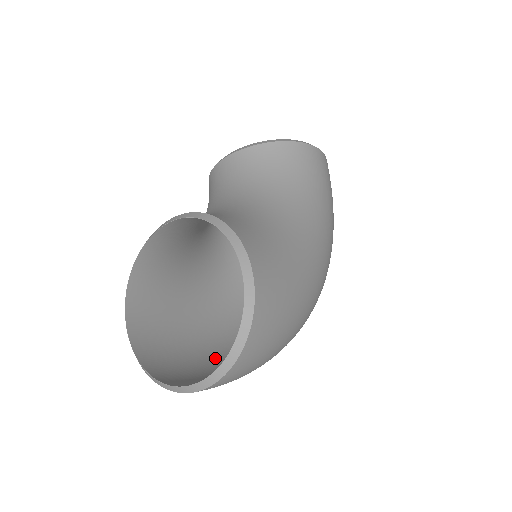
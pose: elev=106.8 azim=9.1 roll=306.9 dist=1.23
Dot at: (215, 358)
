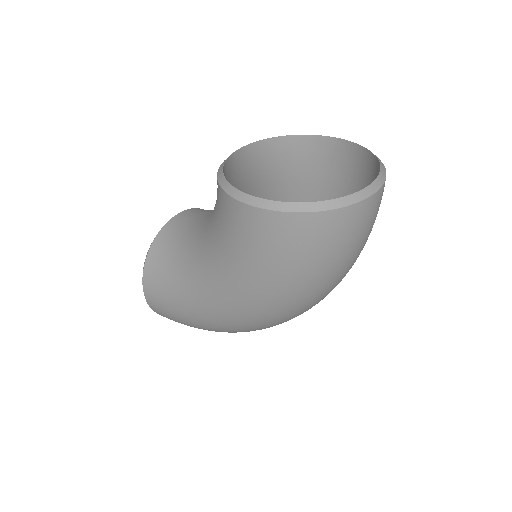
Dot at: occluded
